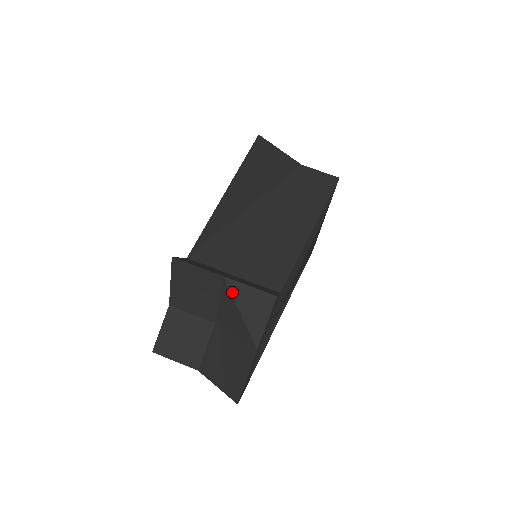
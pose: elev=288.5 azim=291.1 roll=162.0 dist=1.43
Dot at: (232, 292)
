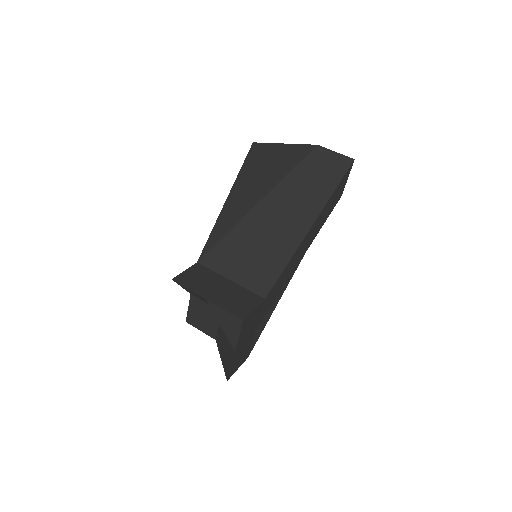
Dot at: (213, 311)
